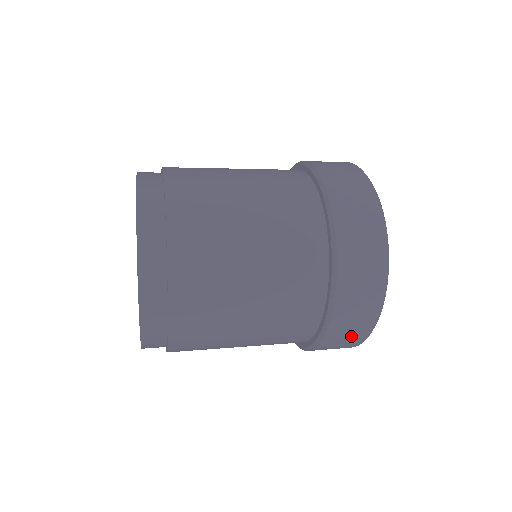
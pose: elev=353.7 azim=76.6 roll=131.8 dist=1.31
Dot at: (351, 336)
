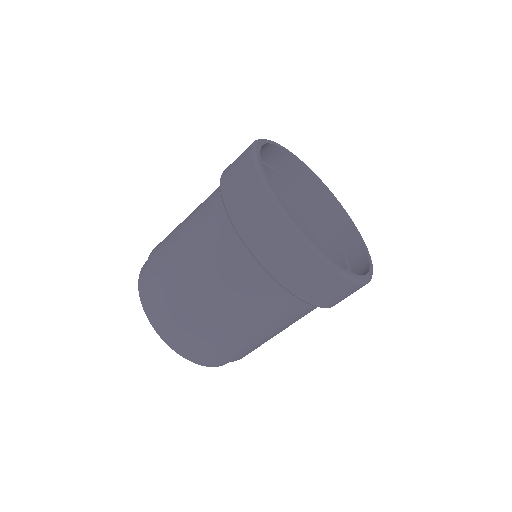
Dot at: (310, 274)
